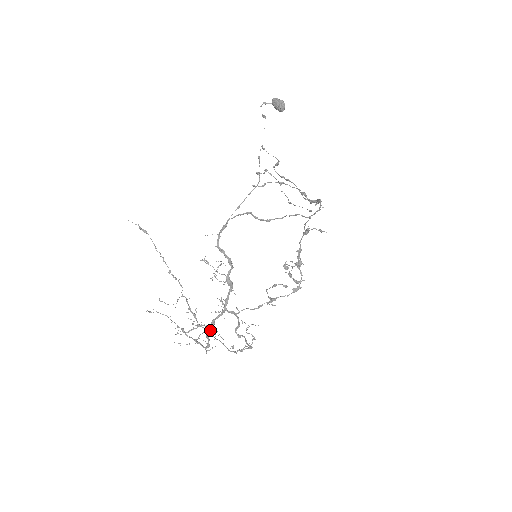
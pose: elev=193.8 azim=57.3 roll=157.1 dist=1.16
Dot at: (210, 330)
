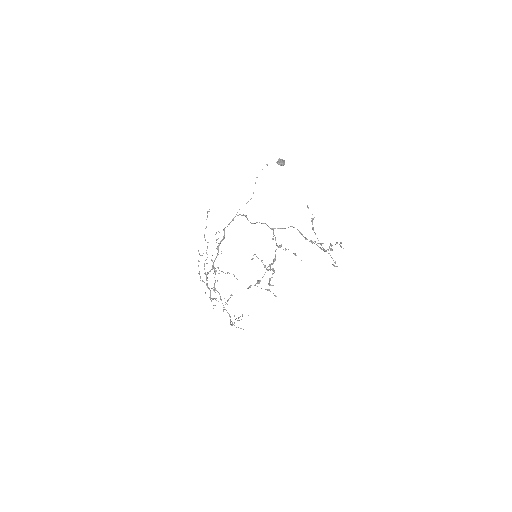
Dot at: (206, 278)
